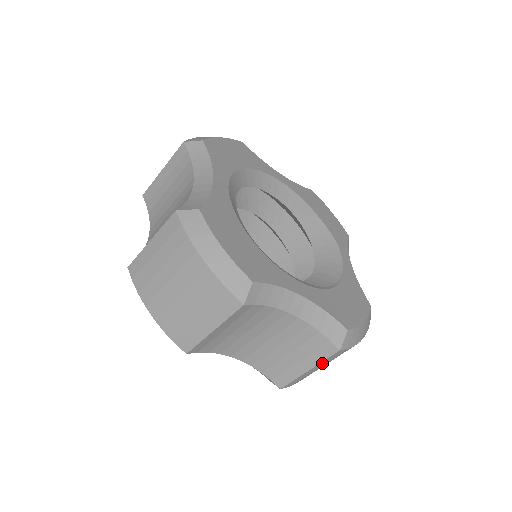
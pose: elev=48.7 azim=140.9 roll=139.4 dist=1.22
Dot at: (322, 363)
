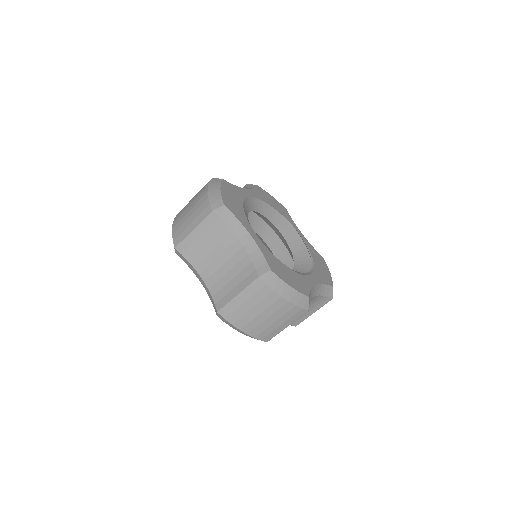
Dot at: occluded
